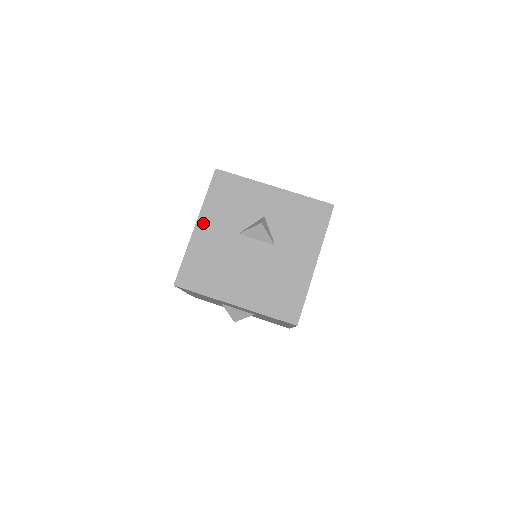
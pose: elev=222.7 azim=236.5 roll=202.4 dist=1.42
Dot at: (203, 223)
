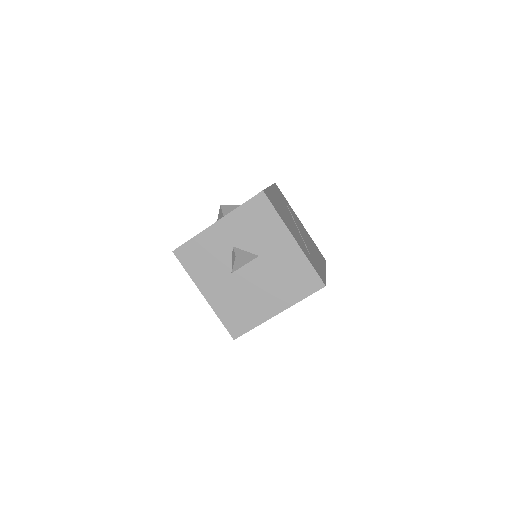
Dot at: (206, 290)
